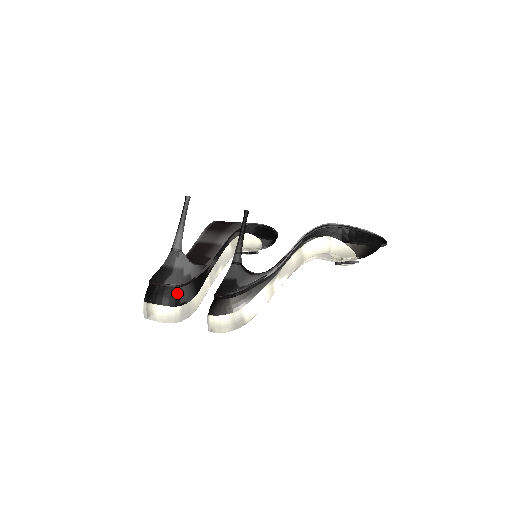
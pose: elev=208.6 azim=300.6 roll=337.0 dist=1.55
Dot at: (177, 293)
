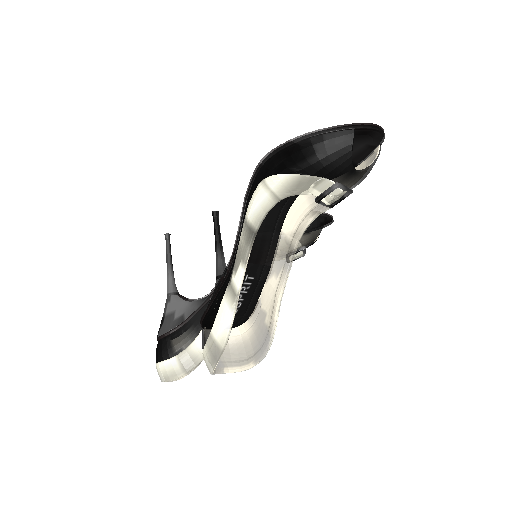
Dot at: (168, 342)
